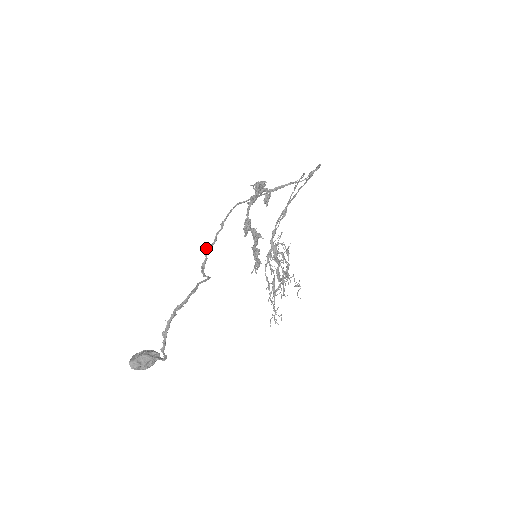
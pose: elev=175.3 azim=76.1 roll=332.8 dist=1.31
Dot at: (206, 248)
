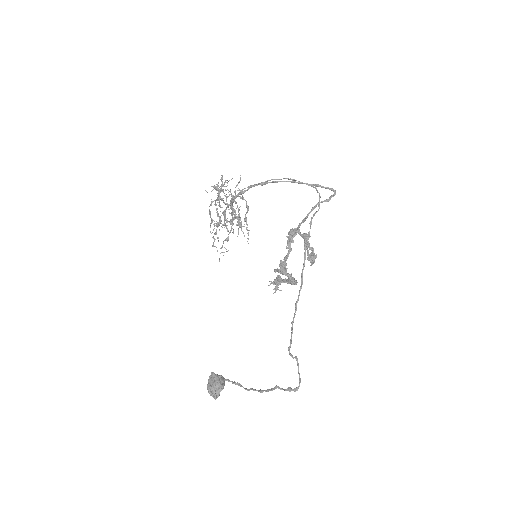
Dot at: occluded
